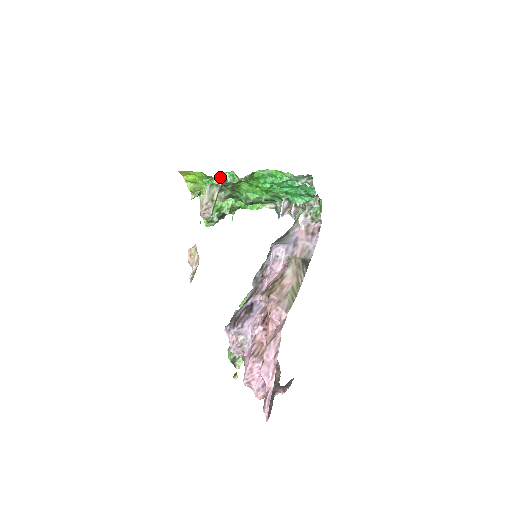
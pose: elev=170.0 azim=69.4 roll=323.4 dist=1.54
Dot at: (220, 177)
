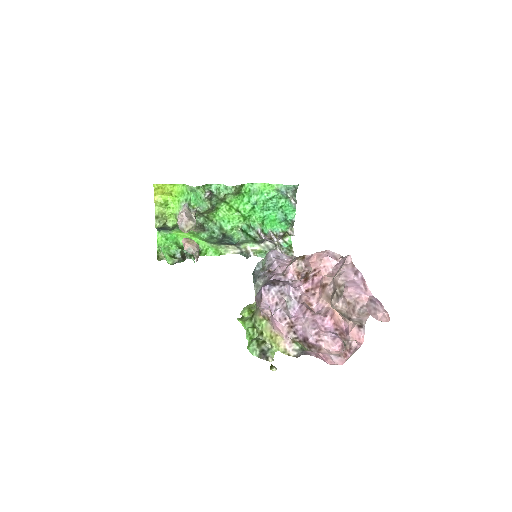
Dot at: (206, 189)
